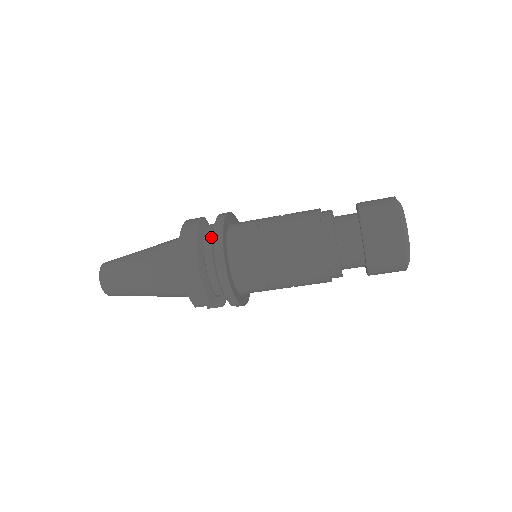
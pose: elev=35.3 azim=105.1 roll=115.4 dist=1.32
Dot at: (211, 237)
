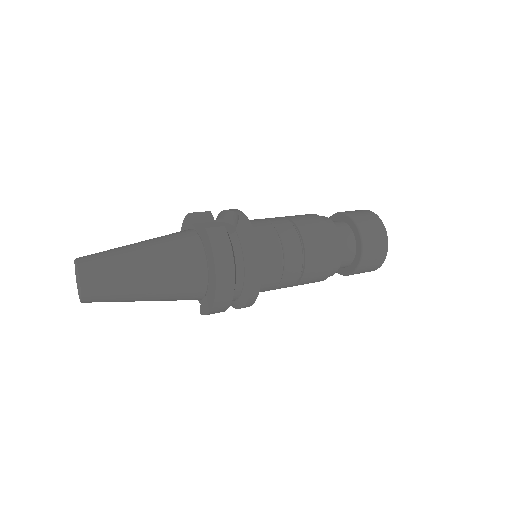
Dot at: (242, 261)
